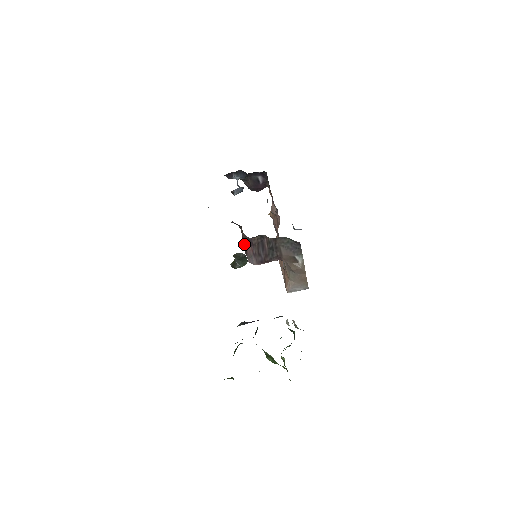
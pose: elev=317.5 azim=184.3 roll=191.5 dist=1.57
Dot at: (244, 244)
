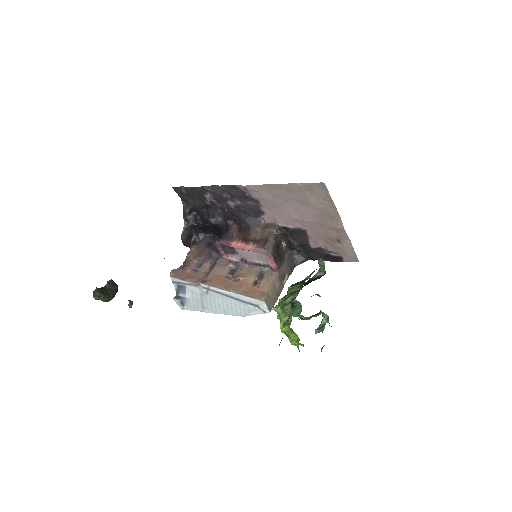
Dot at: (257, 240)
